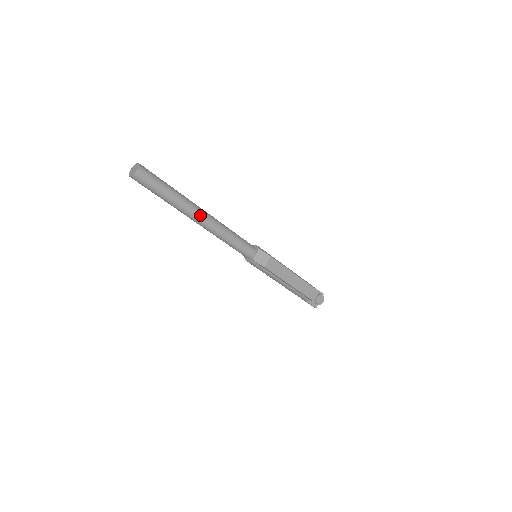
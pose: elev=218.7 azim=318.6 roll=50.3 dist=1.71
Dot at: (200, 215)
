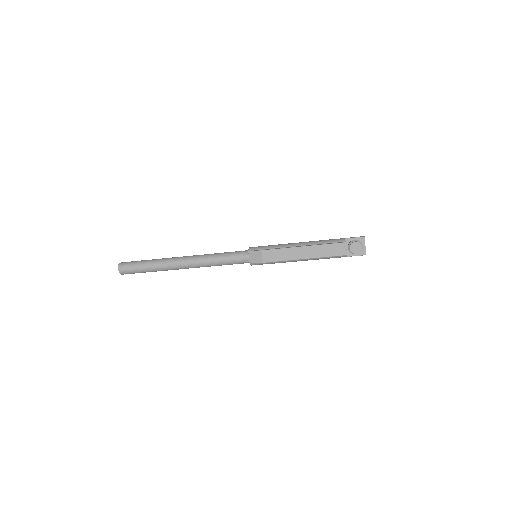
Dot at: (180, 264)
